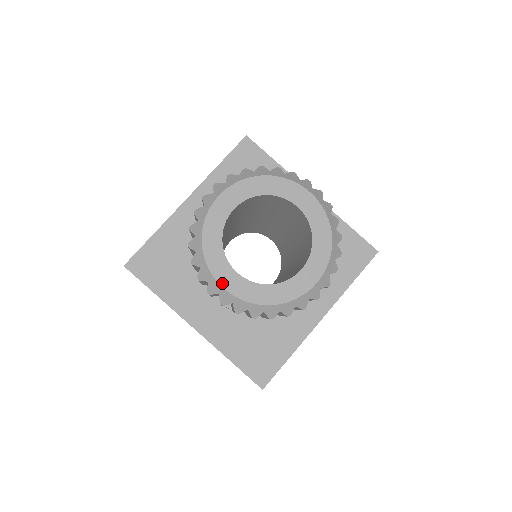
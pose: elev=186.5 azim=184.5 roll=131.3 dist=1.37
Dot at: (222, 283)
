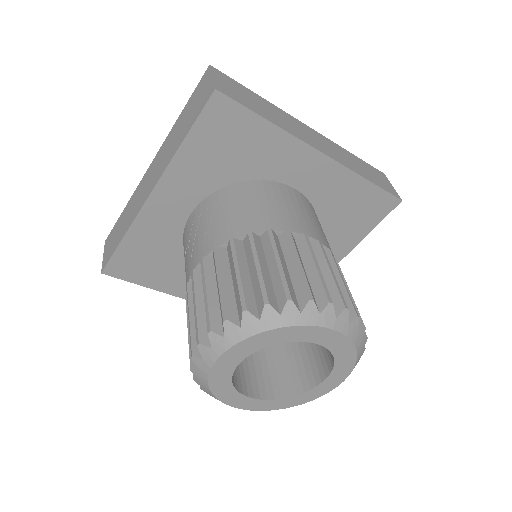
Dot at: (239, 407)
